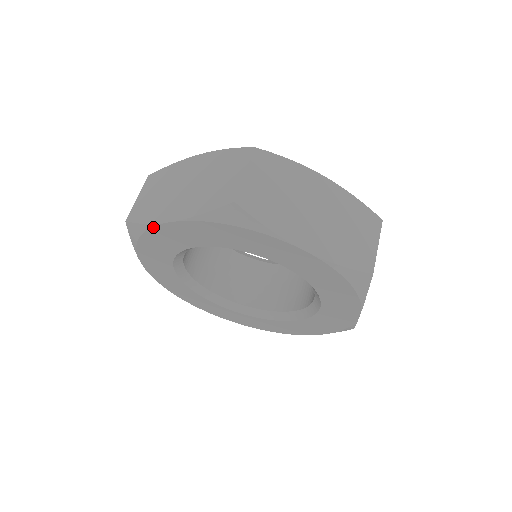
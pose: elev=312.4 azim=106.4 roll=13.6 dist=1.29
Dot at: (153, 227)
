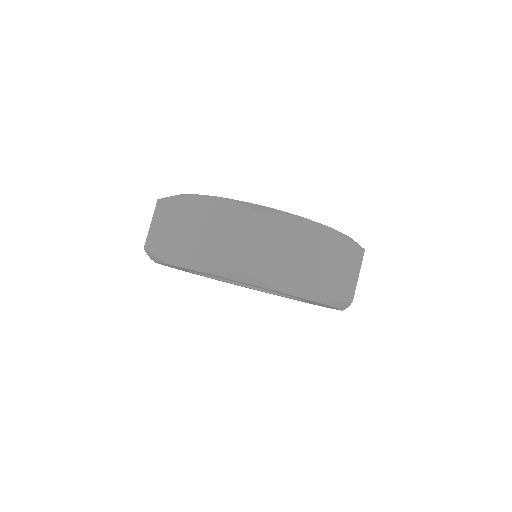
Dot at: occluded
